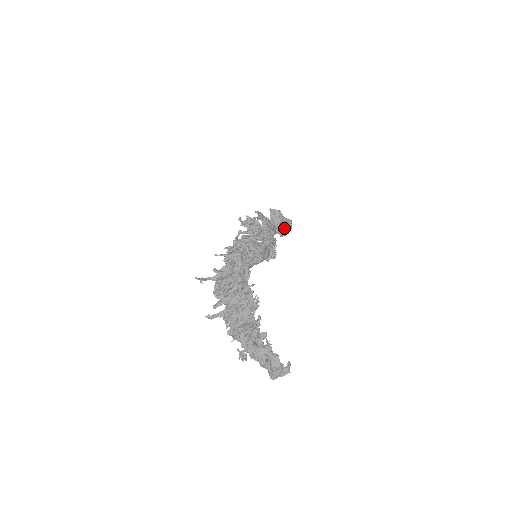
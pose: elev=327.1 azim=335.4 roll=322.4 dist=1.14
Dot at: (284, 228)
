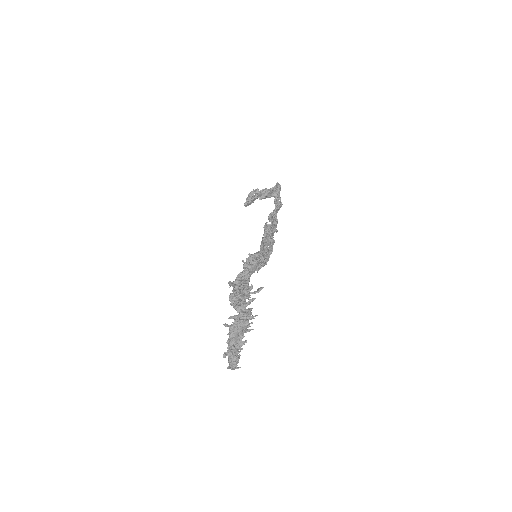
Dot at: (276, 213)
